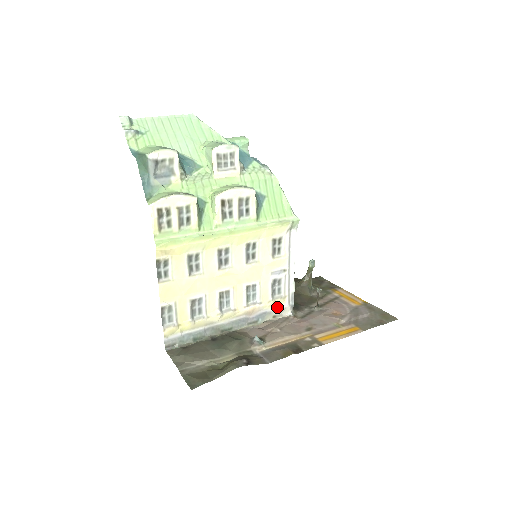
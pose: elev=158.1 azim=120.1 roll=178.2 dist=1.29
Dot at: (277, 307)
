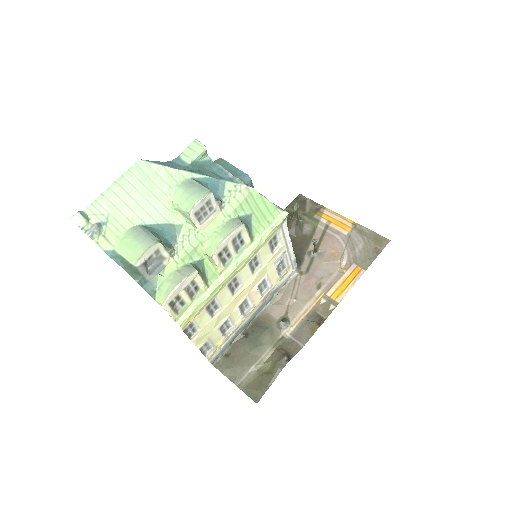
Dot at: (285, 277)
